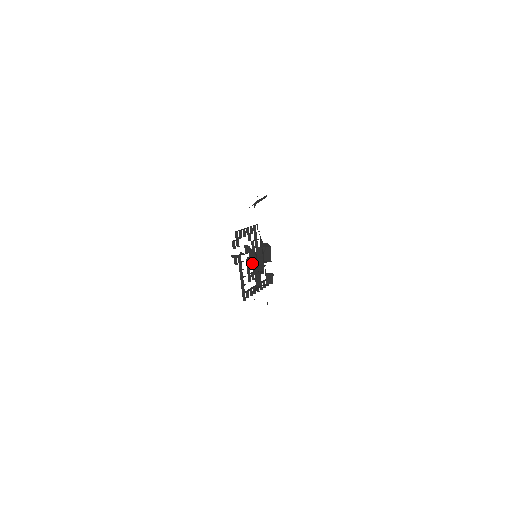
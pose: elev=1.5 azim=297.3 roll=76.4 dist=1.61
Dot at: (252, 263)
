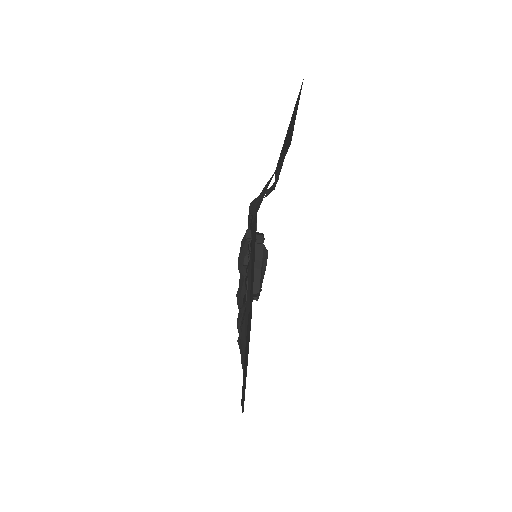
Dot at: (255, 261)
